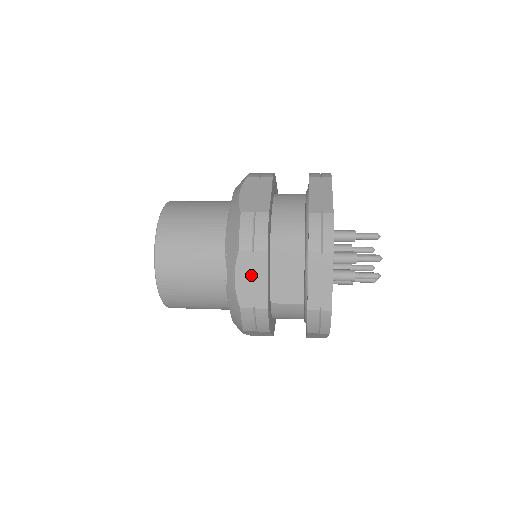
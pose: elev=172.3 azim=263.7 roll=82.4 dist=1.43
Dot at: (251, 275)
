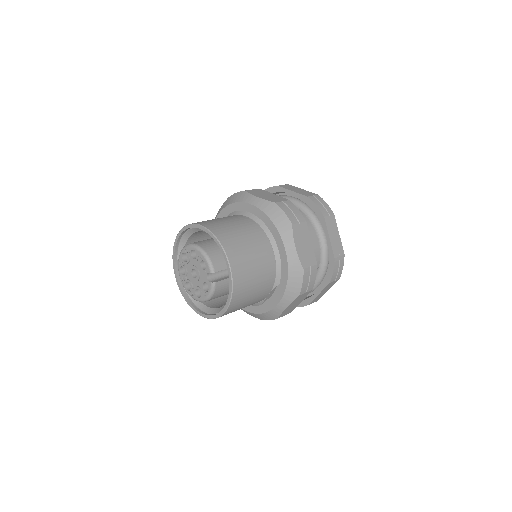
Dot at: (296, 303)
